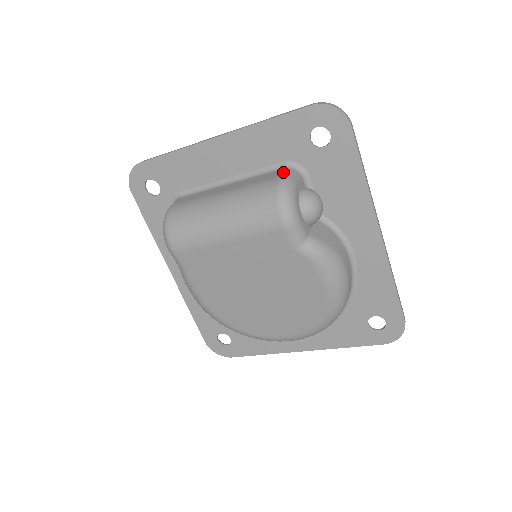
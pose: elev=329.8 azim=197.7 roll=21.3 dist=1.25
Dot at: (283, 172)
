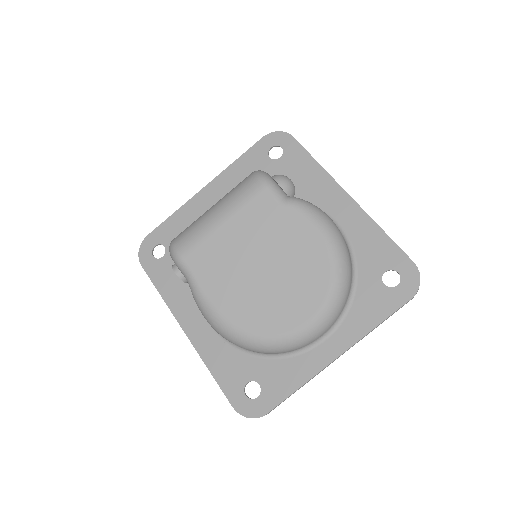
Dot at: occluded
